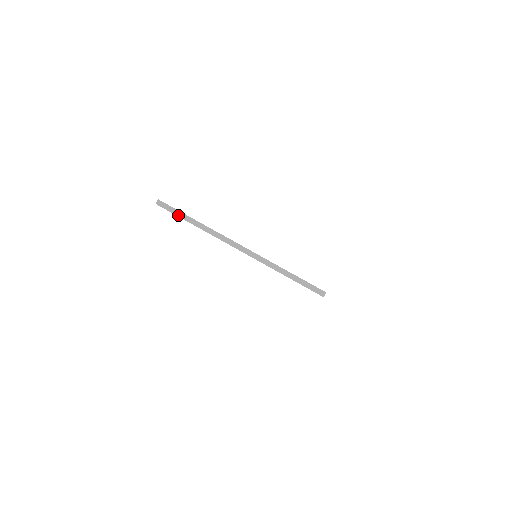
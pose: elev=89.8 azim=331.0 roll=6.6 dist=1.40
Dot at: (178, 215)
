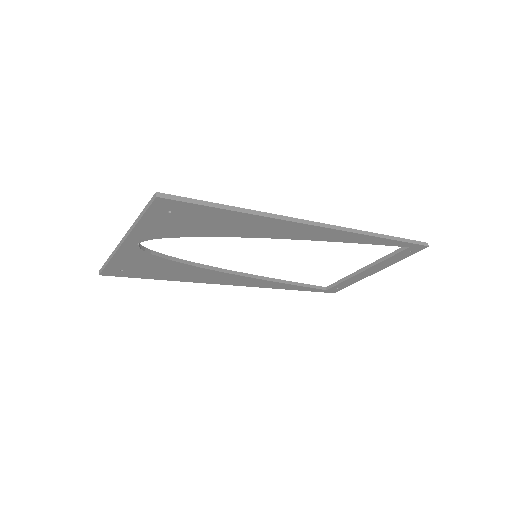
Dot at: (105, 266)
